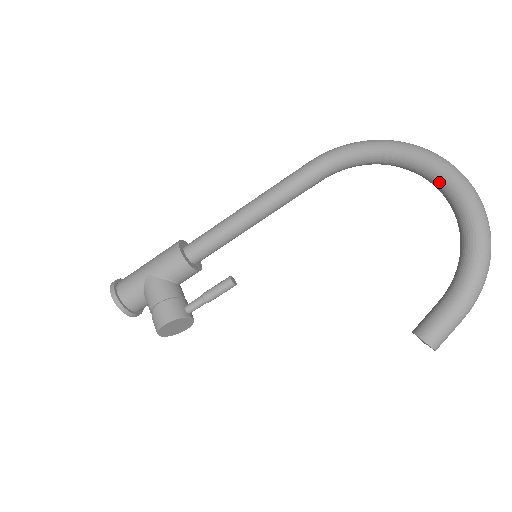
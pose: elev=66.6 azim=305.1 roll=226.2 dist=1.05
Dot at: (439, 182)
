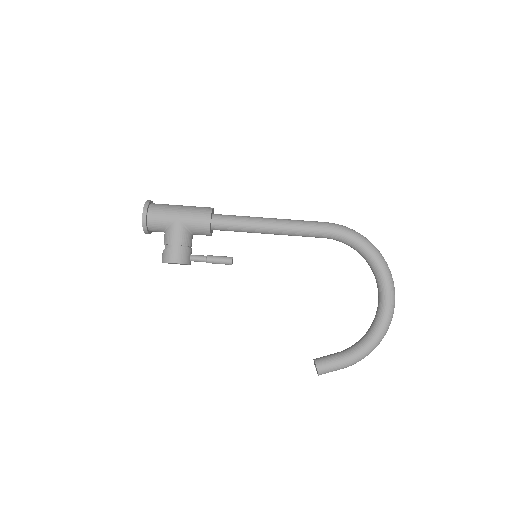
Dot at: (382, 294)
